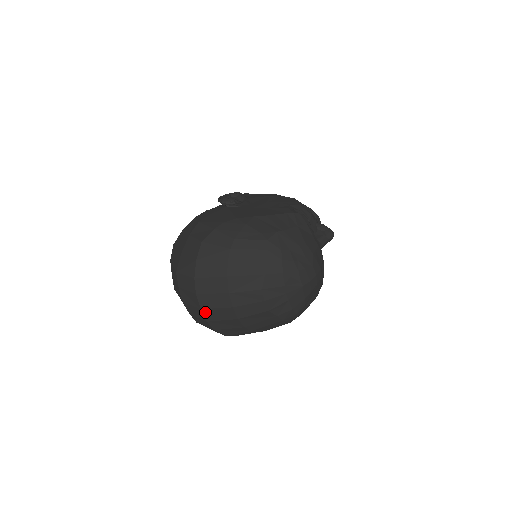
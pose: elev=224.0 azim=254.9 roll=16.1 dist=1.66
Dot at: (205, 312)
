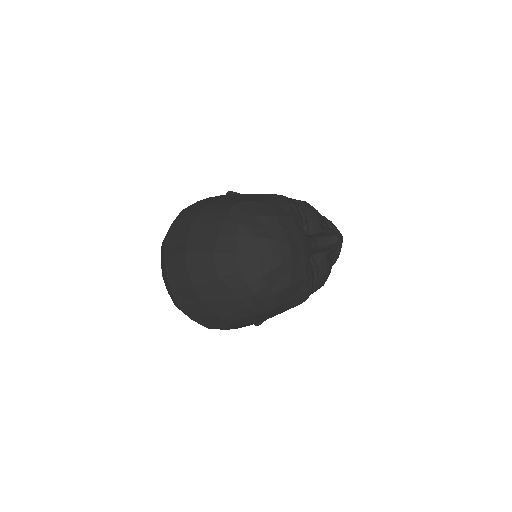
Dot at: (169, 279)
